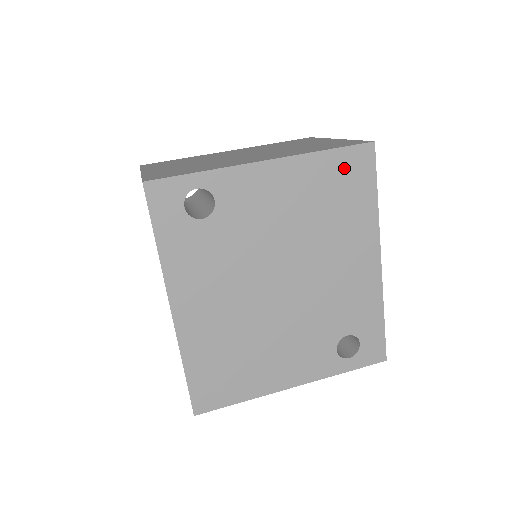
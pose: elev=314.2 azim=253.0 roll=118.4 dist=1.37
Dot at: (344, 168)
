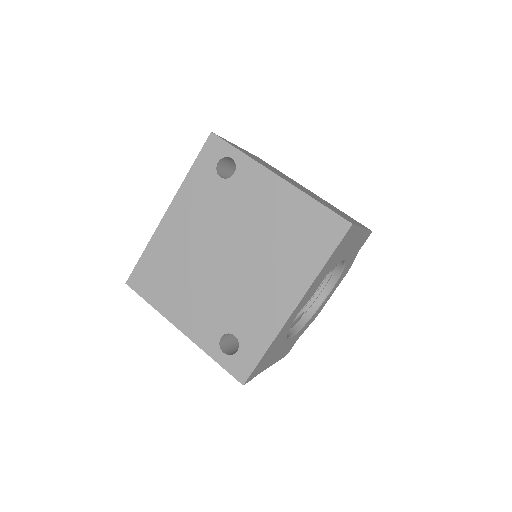
Dot at: (319, 223)
